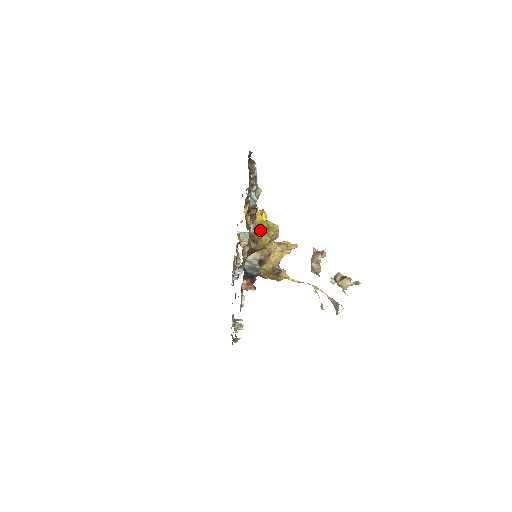
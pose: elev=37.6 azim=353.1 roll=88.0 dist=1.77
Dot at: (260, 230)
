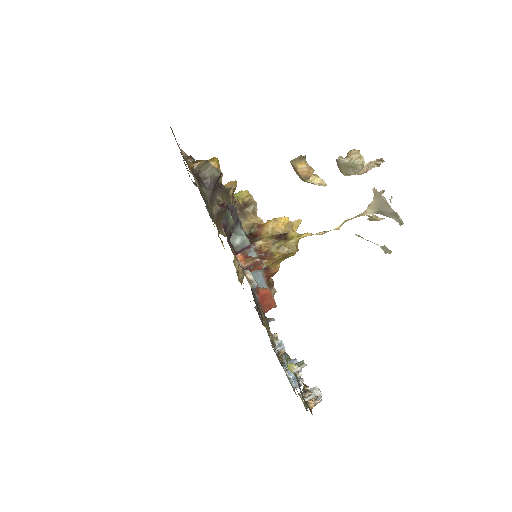
Dot at: occluded
